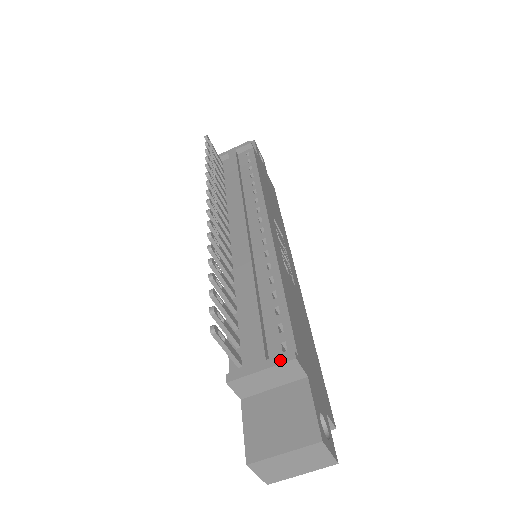
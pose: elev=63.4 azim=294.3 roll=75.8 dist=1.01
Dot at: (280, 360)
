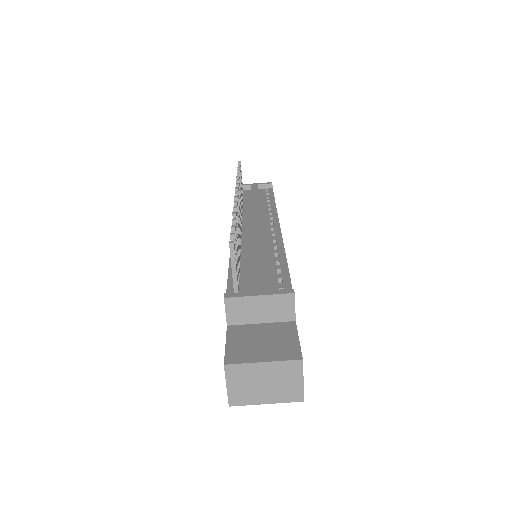
Dot at: (279, 292)
